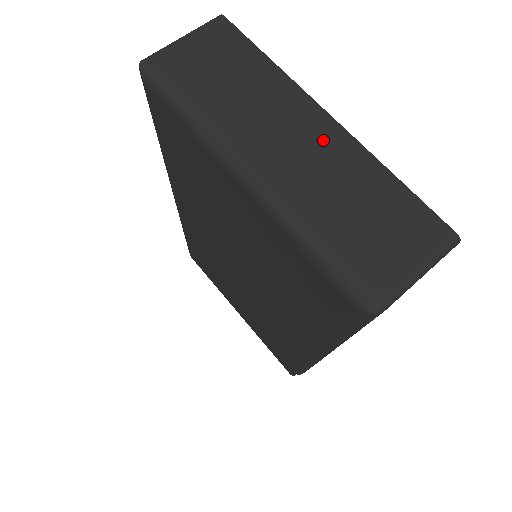
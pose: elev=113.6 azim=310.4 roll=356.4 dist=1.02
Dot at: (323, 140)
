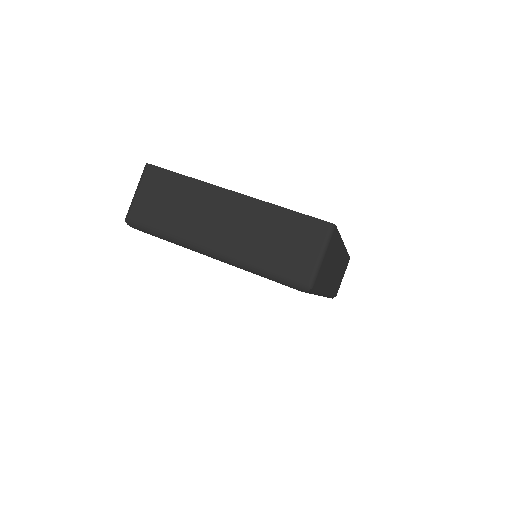
Dot at: (238, 210)
